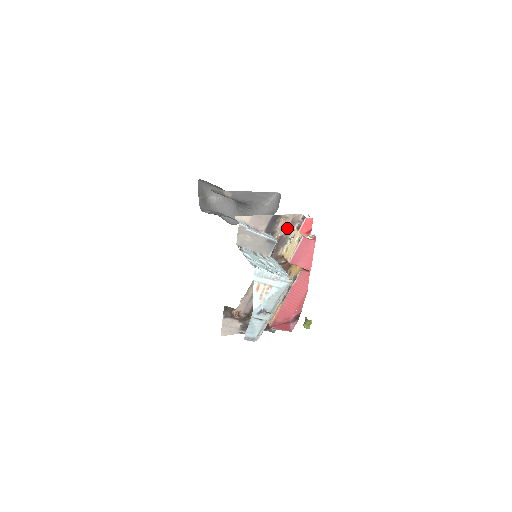
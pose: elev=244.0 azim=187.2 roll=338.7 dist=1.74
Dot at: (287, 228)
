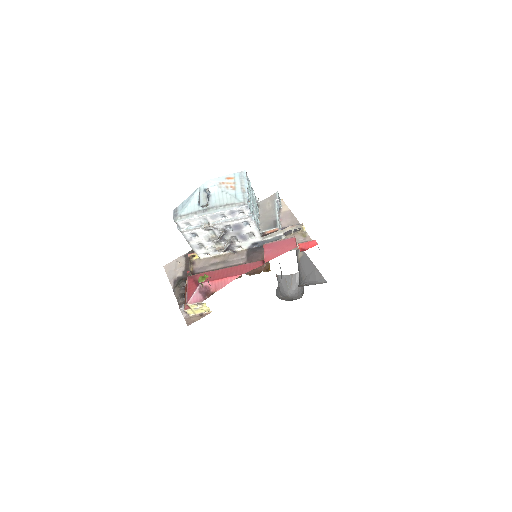
Dot at: occluded
